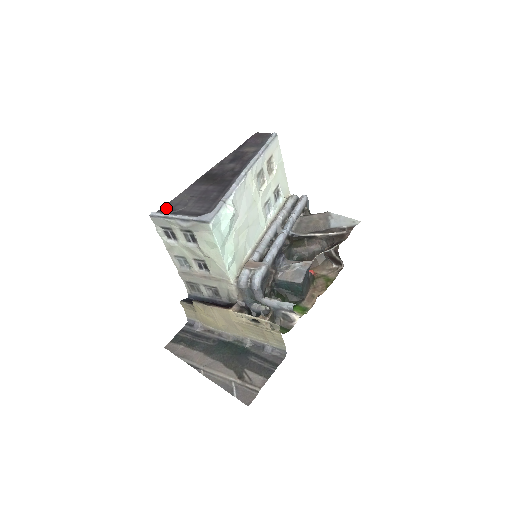
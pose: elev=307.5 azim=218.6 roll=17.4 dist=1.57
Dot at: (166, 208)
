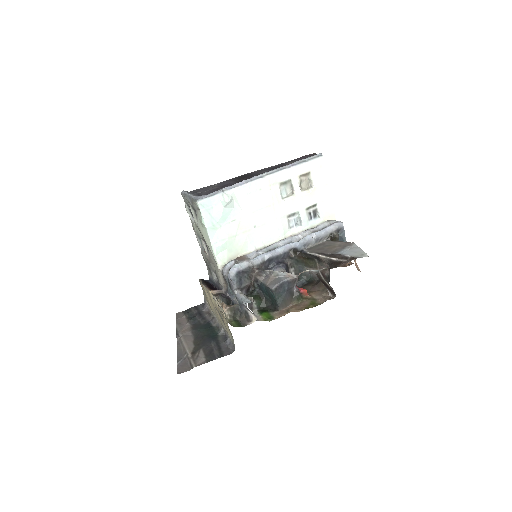
Dot at: (195, 190)
